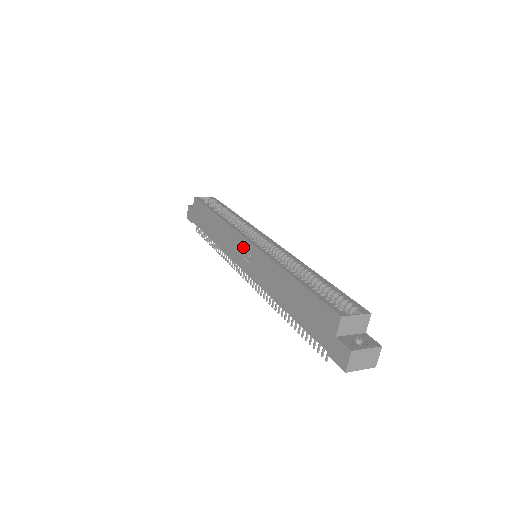
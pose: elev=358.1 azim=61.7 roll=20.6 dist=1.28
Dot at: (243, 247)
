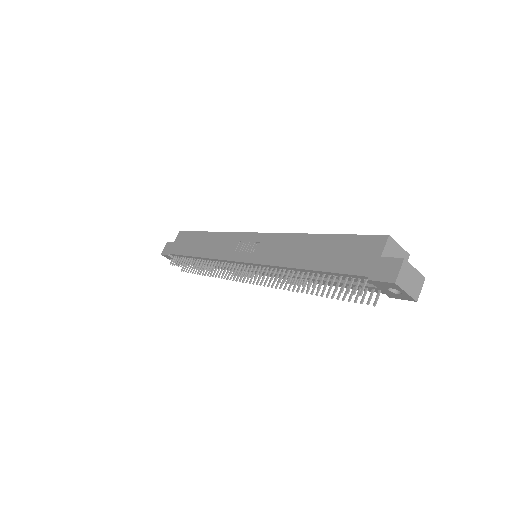
Dot at: (247, 241)
